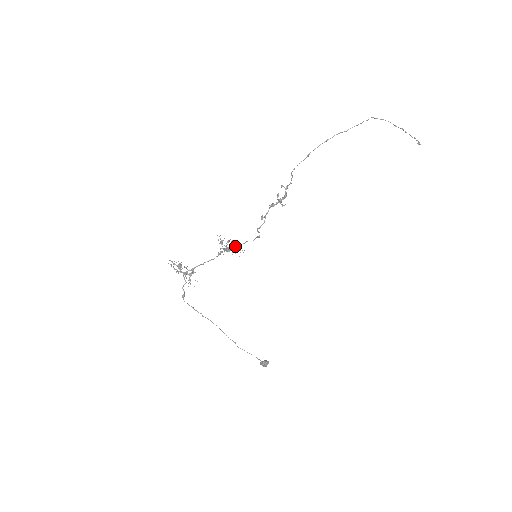
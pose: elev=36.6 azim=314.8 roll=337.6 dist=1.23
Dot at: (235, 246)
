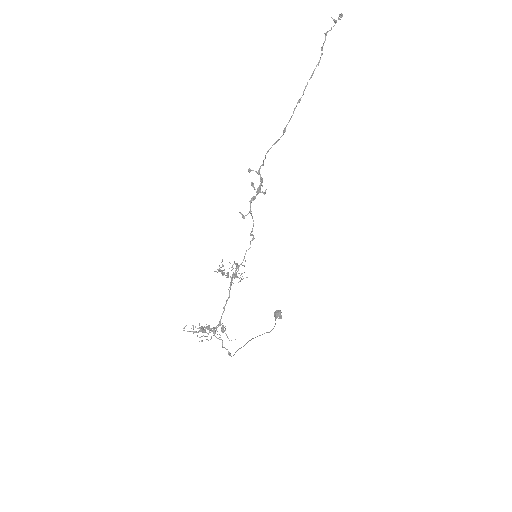
Dot at: occluded
